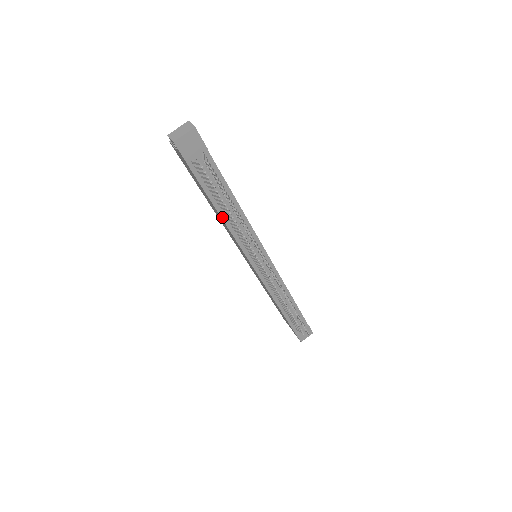
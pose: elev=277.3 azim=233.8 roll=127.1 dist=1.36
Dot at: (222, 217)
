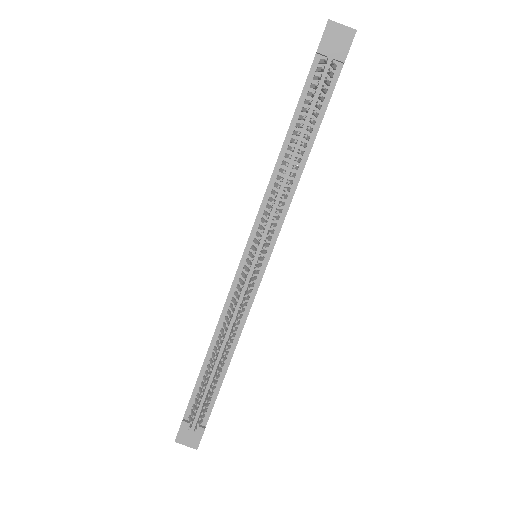
Dot at: (281, 152)
